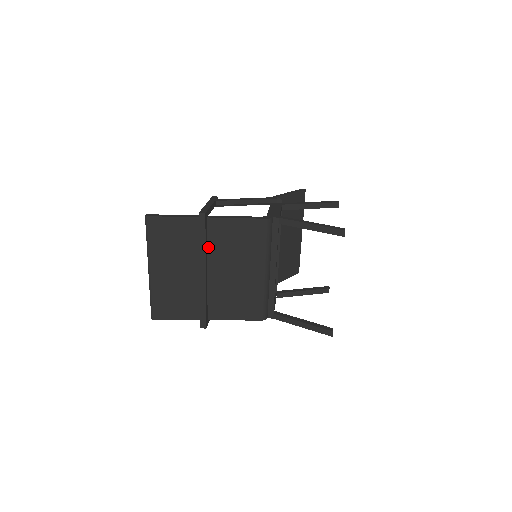
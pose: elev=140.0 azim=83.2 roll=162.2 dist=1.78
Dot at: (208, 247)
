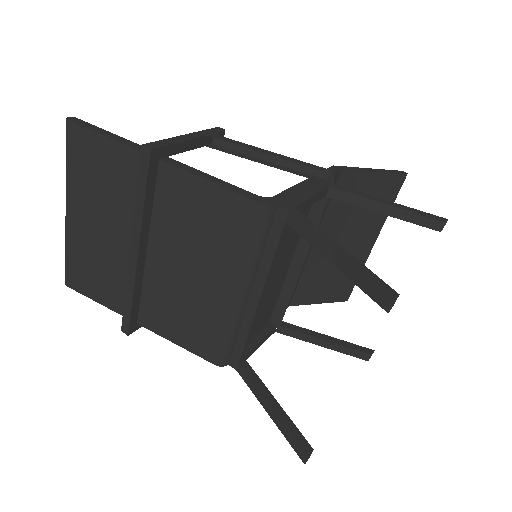
Dot at: (153, 212)
